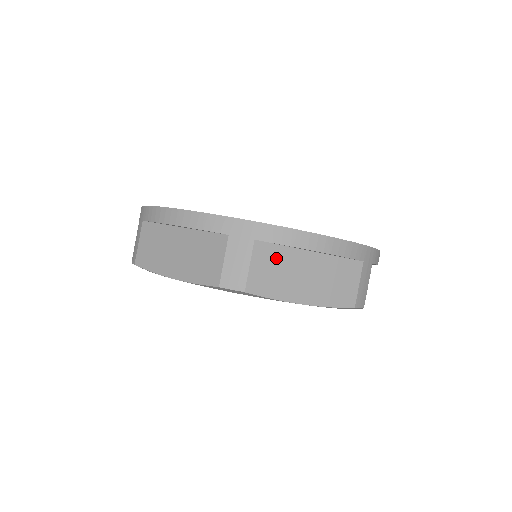
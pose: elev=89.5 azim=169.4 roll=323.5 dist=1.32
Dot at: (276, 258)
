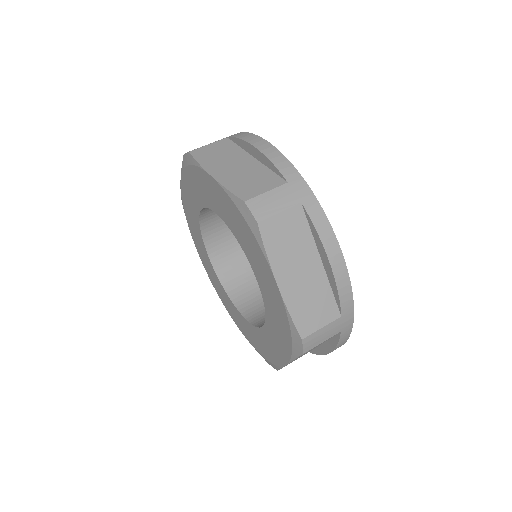
Dot at: (228, 149)
